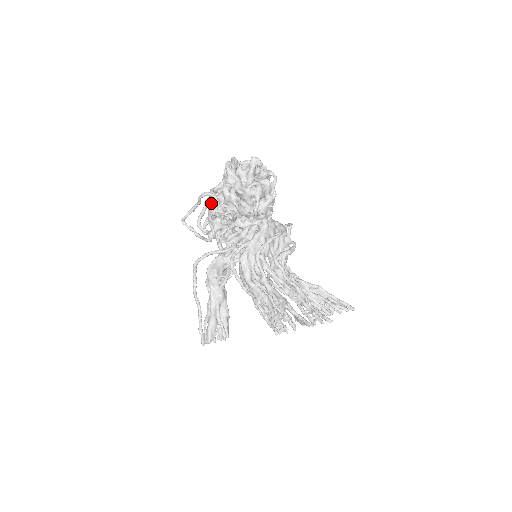
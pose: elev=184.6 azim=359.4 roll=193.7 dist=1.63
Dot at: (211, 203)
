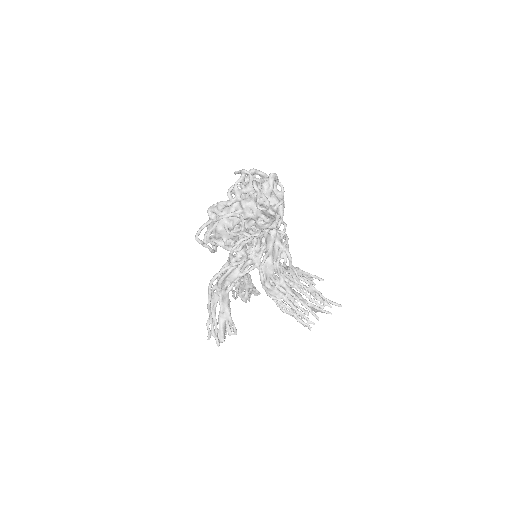
Dot at: occluded
